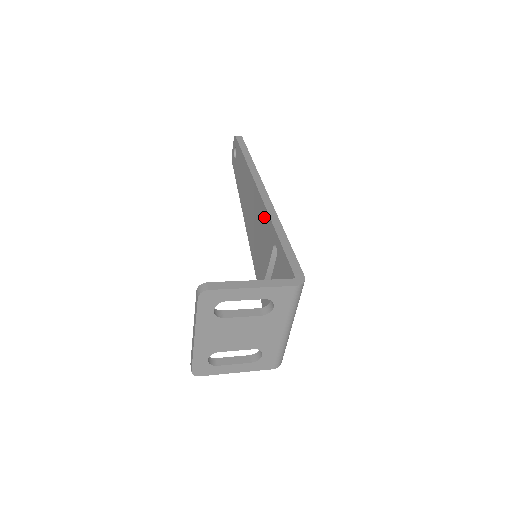
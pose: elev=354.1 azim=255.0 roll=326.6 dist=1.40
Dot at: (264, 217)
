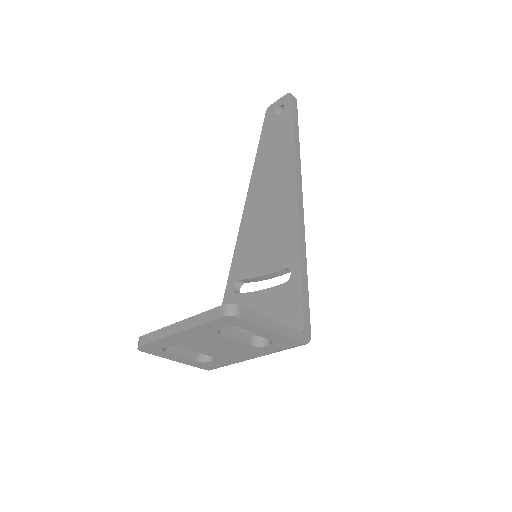
Dot at: (289, 227)
